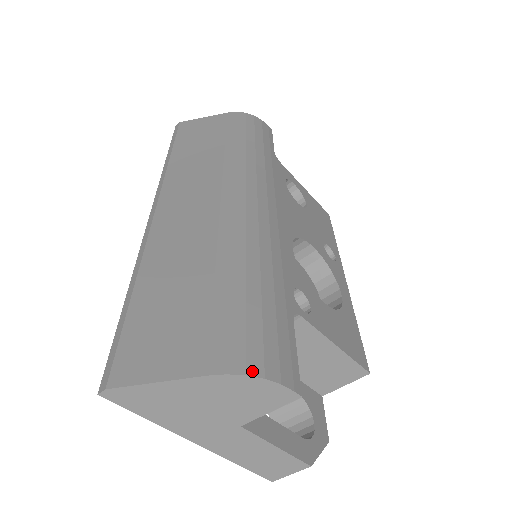
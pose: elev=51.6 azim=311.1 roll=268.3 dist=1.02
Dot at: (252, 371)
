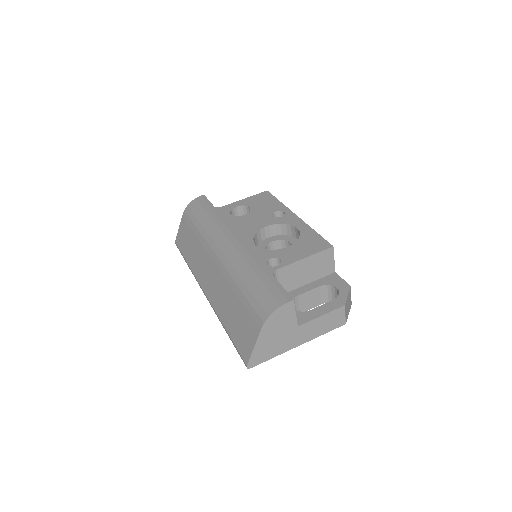
Dot at: (269, 313)
